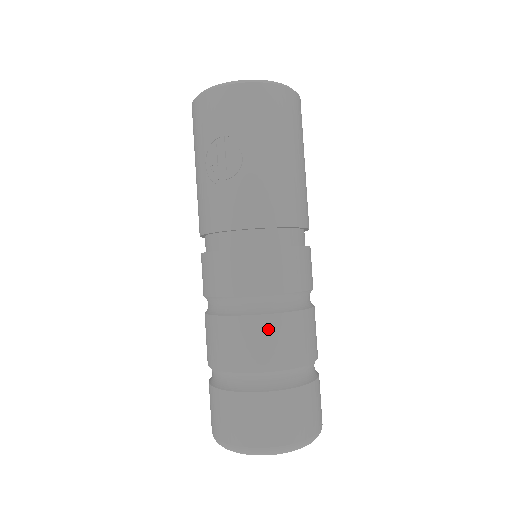
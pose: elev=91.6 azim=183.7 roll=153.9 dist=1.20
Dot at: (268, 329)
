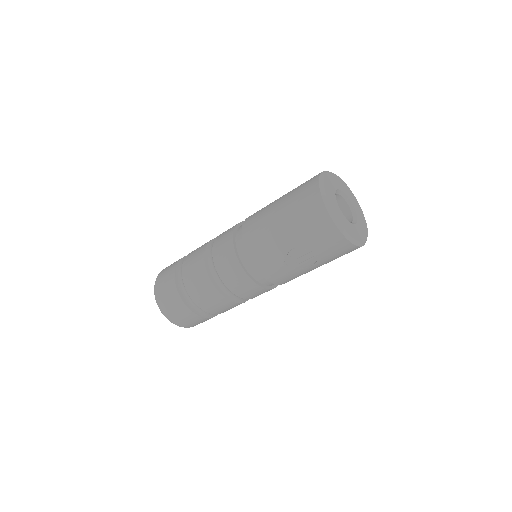
Dot at: (233, 306)
